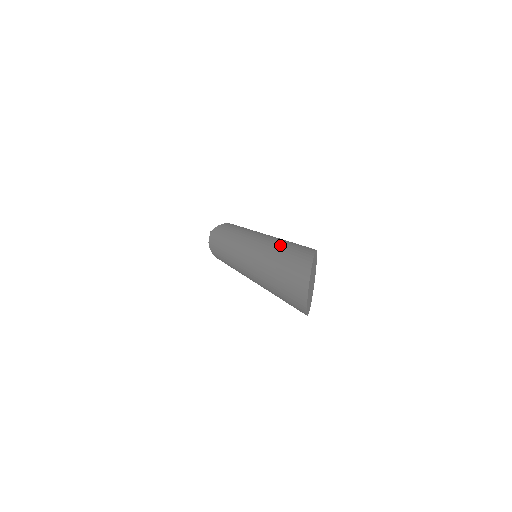
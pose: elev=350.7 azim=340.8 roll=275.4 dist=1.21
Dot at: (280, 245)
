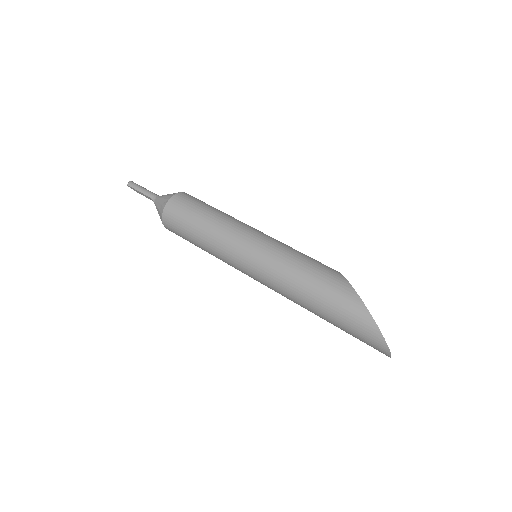
Dot at: (316, 291)
